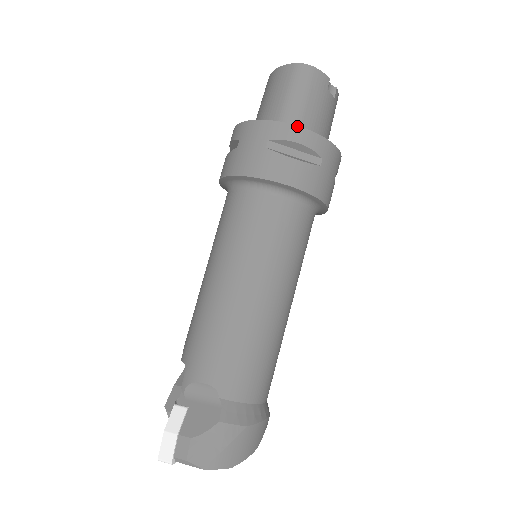
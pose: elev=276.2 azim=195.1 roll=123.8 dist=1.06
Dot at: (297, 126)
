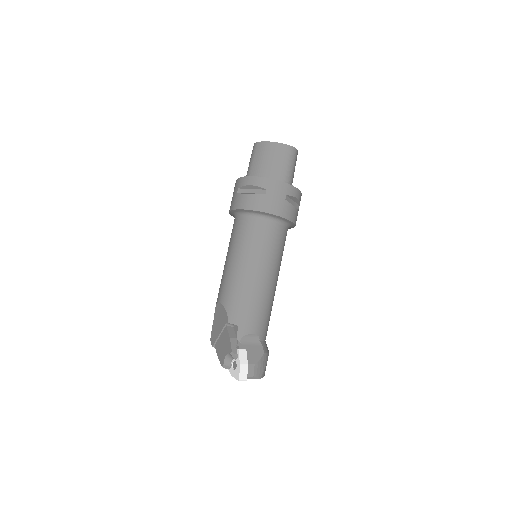
Dot at: (297, 189)
